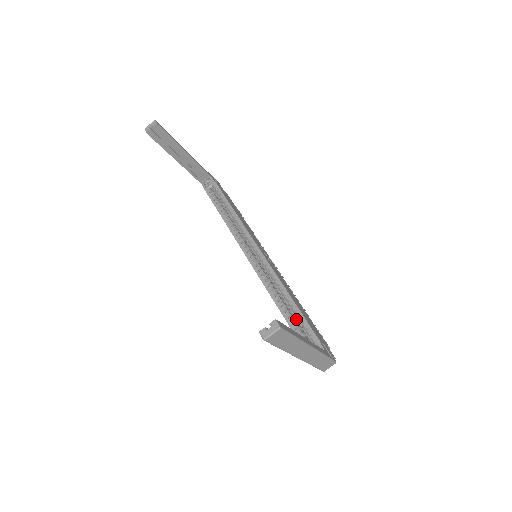
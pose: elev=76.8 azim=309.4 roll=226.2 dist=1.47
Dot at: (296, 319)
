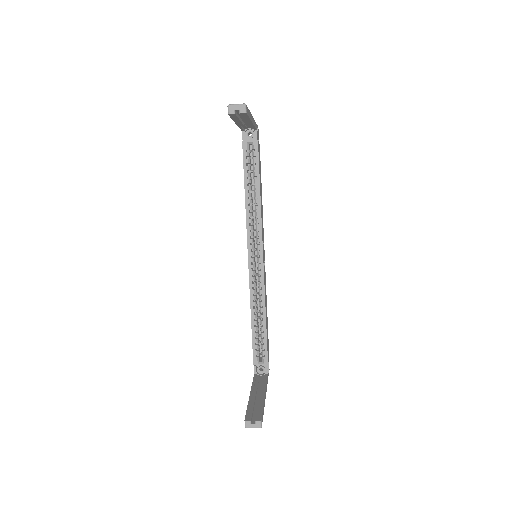
Dot at: (258, 327)
